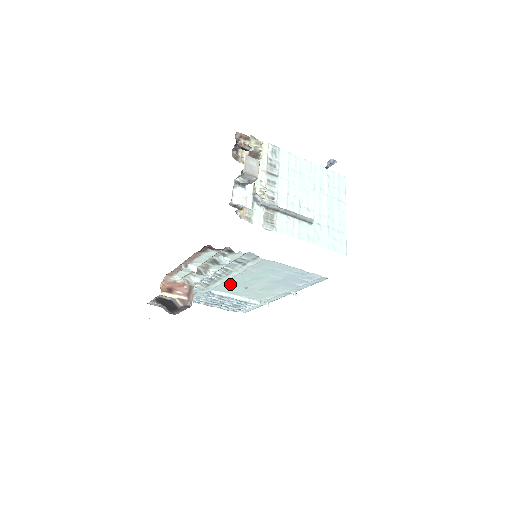
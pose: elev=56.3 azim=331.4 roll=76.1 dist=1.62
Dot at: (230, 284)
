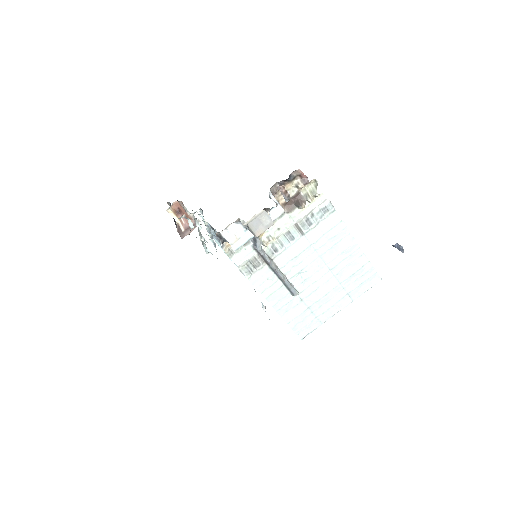
Dot at: occluded
